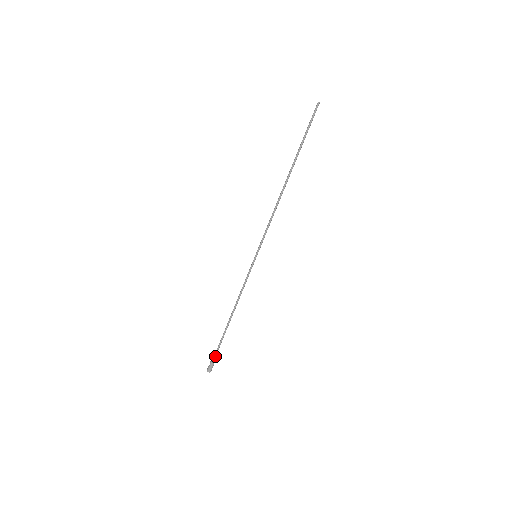
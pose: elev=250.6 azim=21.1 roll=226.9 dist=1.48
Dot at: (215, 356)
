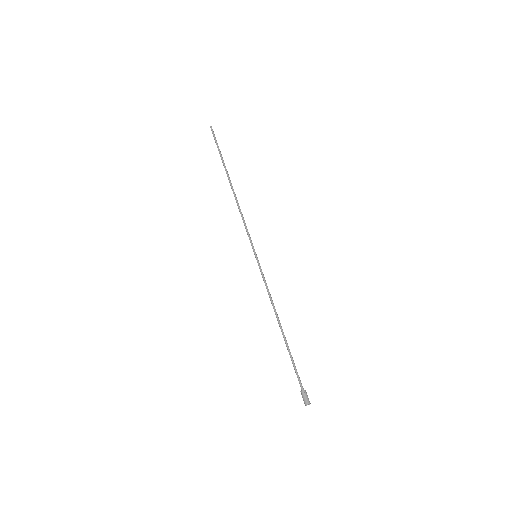
Dot at: (299, 382)
